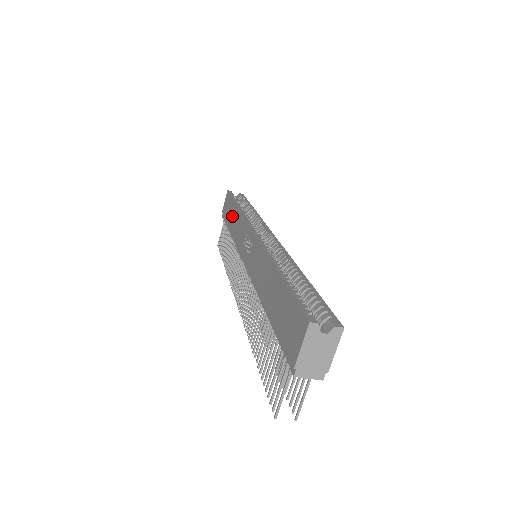
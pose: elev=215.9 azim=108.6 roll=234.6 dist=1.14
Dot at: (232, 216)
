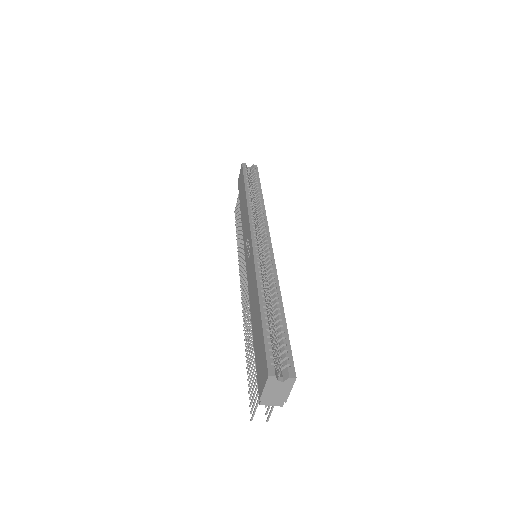
Dot at: (242, 199)
